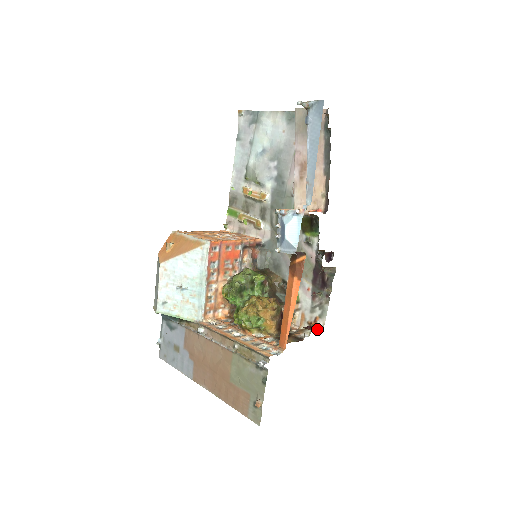
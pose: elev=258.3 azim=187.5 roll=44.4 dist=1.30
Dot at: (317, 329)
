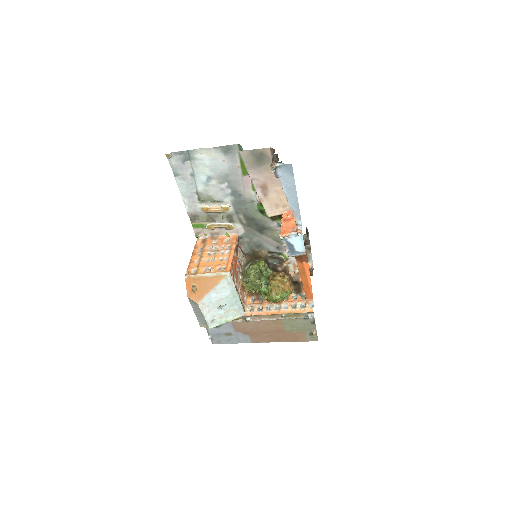
Dot at: (311, 269)
